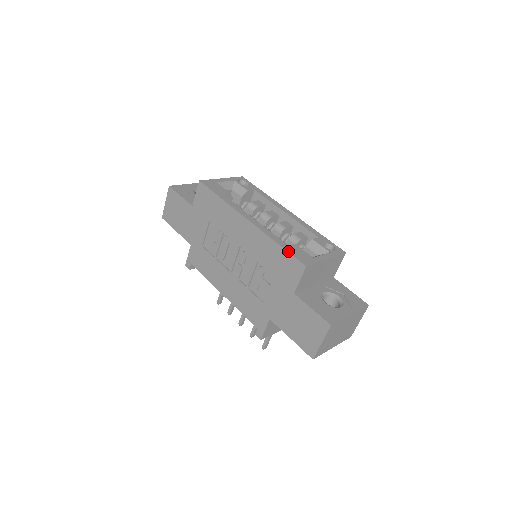
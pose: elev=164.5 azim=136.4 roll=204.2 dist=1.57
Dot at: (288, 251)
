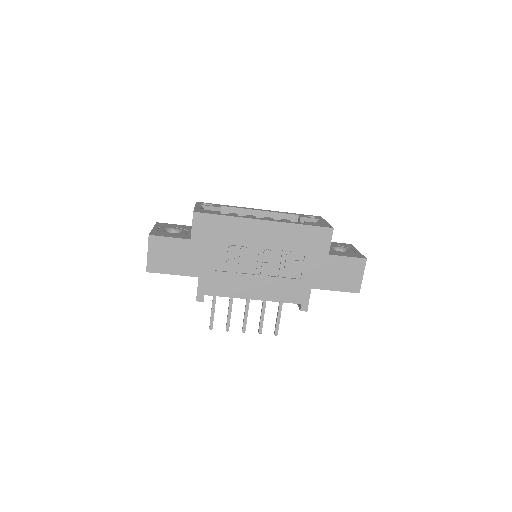
Dot at: (313, 225)
